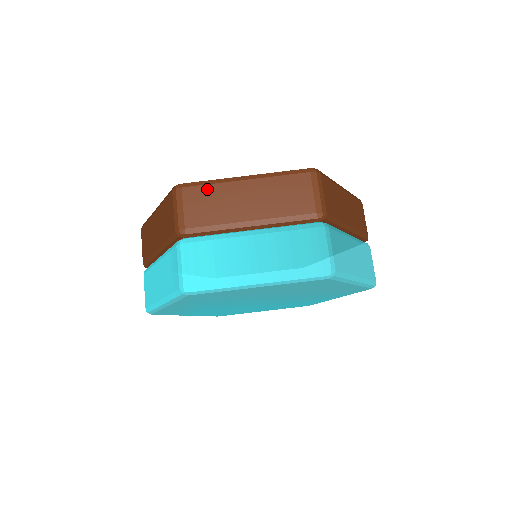
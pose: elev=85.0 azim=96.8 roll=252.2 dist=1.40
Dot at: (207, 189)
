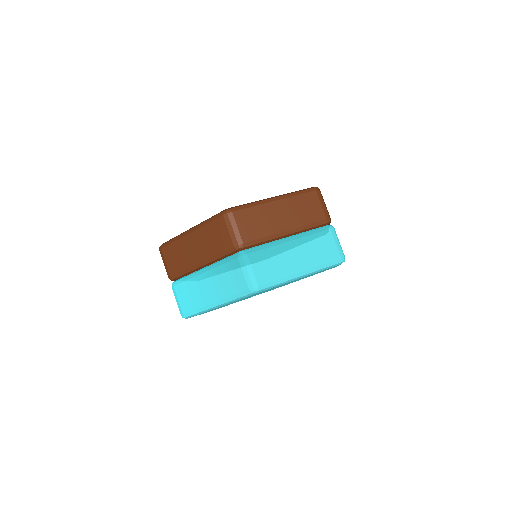
Dot at: (173, 246)
